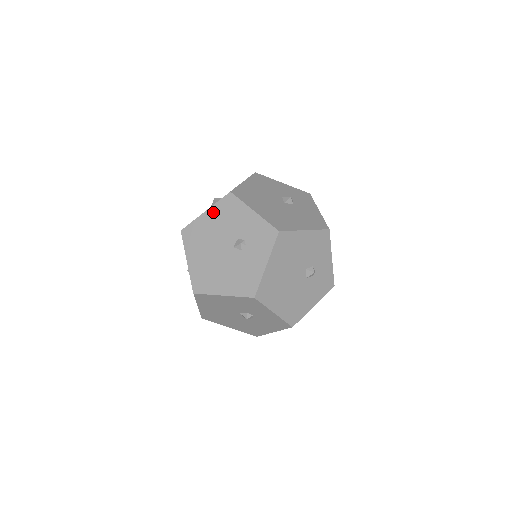
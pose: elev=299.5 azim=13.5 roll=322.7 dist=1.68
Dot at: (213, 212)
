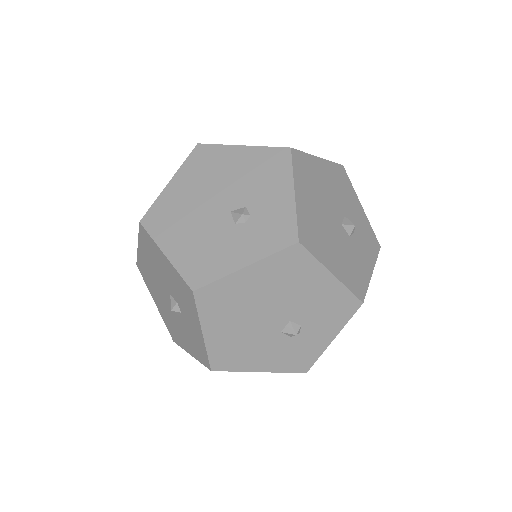
Dot at: (250, 153)
